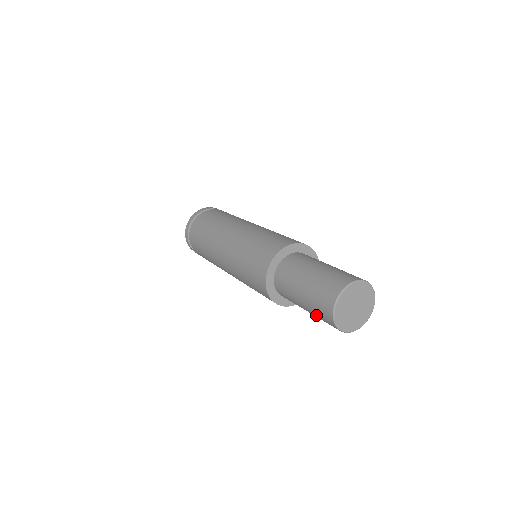
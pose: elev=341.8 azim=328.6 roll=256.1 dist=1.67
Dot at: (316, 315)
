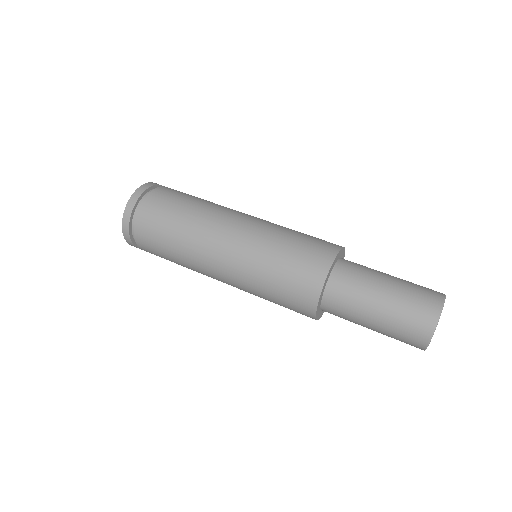
Dot at: (391, 337)
